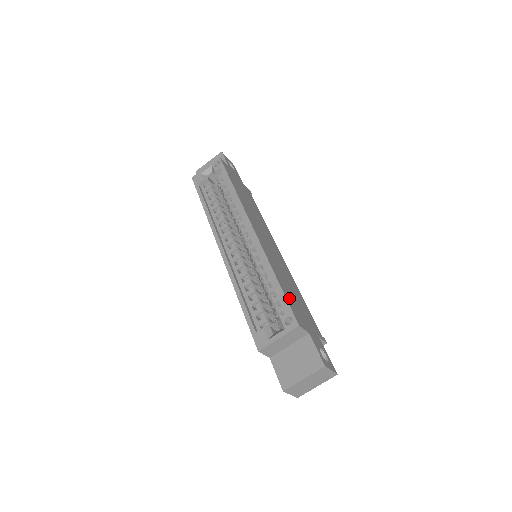
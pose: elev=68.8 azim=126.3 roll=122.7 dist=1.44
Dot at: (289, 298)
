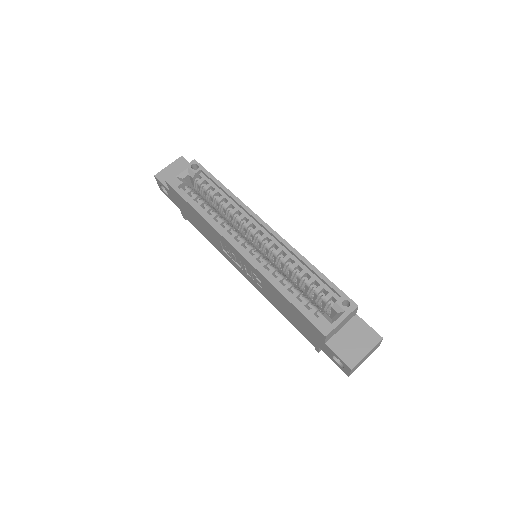
Dot at: occluded
